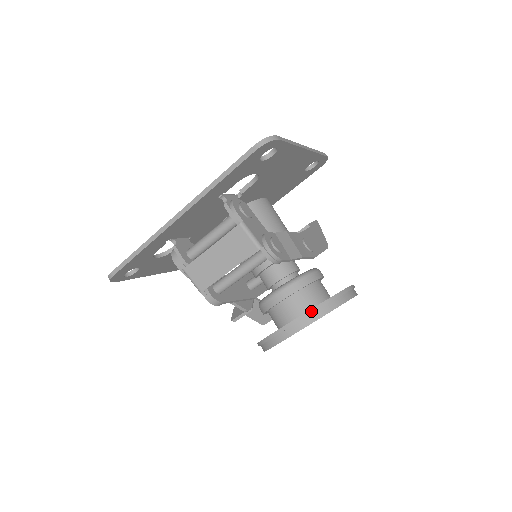
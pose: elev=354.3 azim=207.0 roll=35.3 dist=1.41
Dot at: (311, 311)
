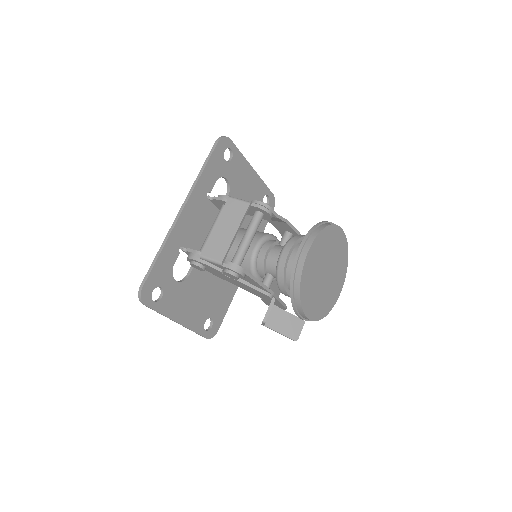
Dot at: (312, 228)
